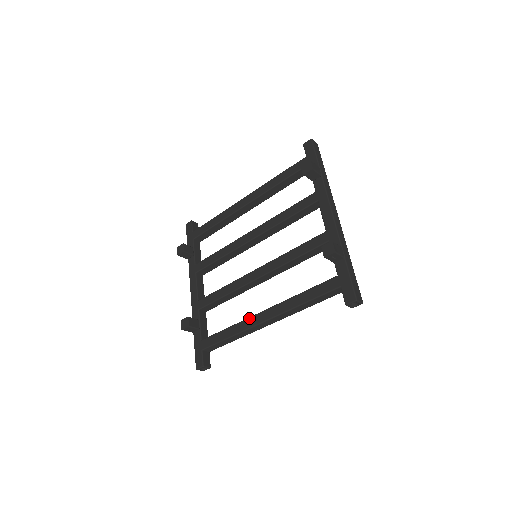
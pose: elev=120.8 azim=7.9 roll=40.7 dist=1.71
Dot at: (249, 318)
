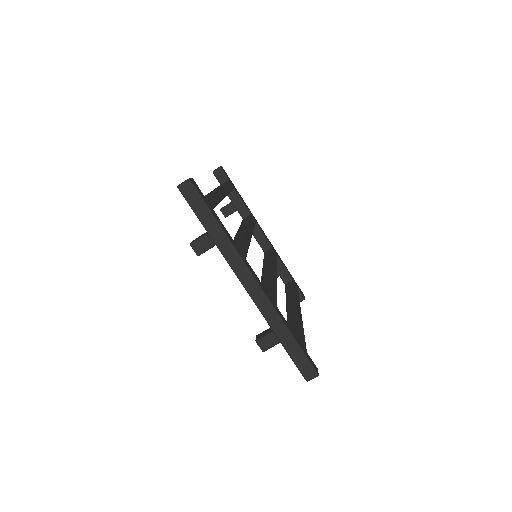
Dot at: occluded
